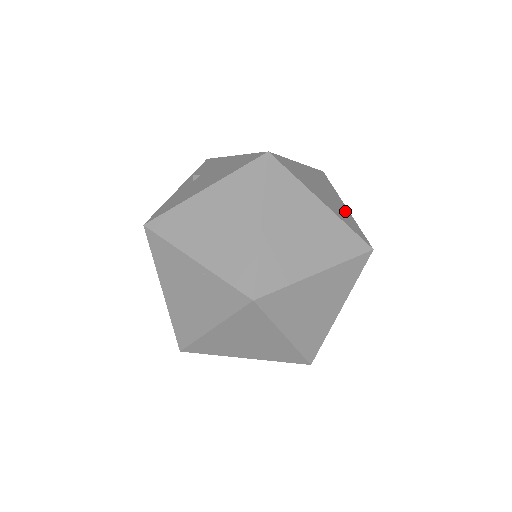
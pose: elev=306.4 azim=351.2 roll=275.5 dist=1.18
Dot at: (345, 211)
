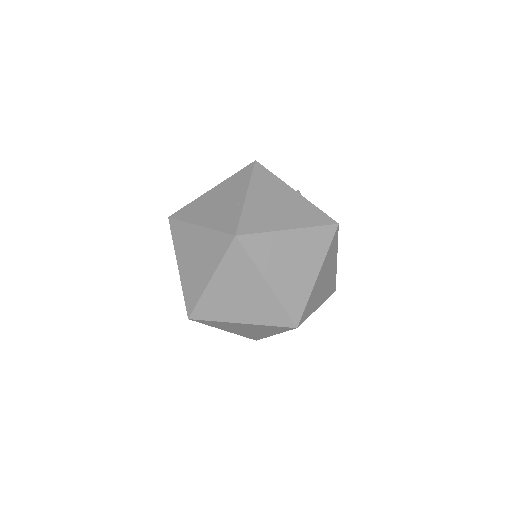
Dot at: (316, 304)
